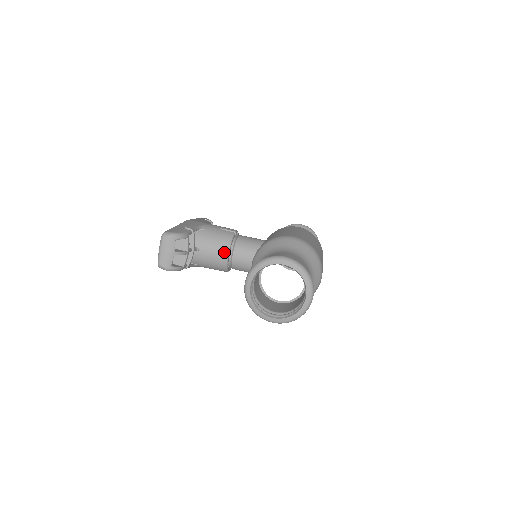
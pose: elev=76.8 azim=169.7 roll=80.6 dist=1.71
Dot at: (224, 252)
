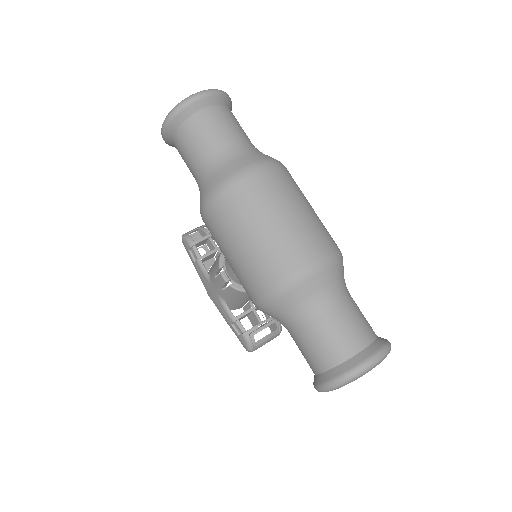
Dot at: occluded
